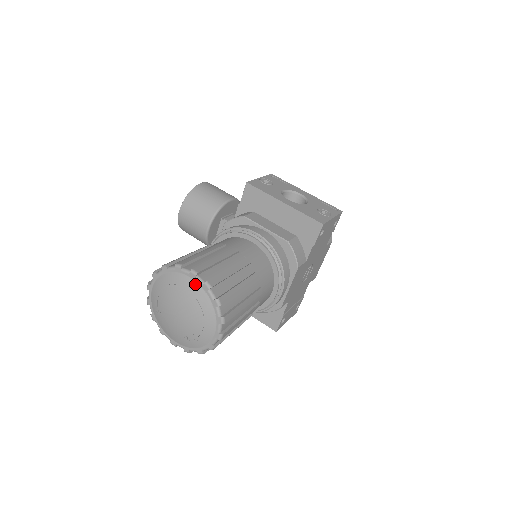
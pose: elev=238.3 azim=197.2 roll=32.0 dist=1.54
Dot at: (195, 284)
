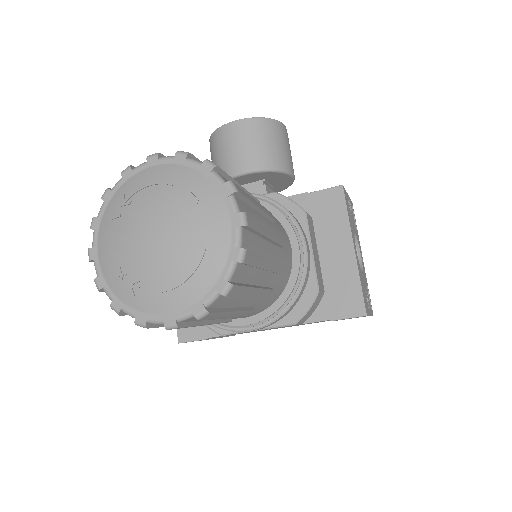
Dot at: (227, 233)
